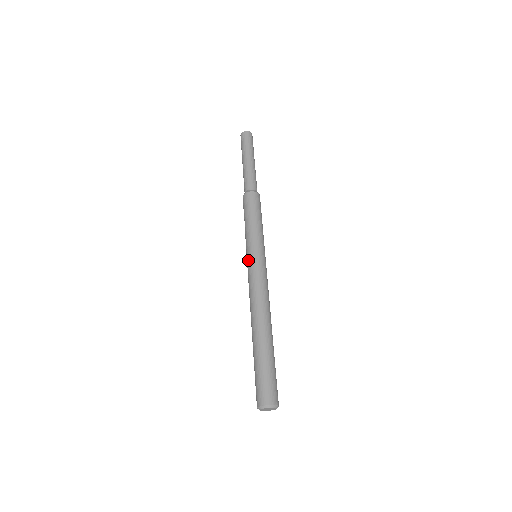
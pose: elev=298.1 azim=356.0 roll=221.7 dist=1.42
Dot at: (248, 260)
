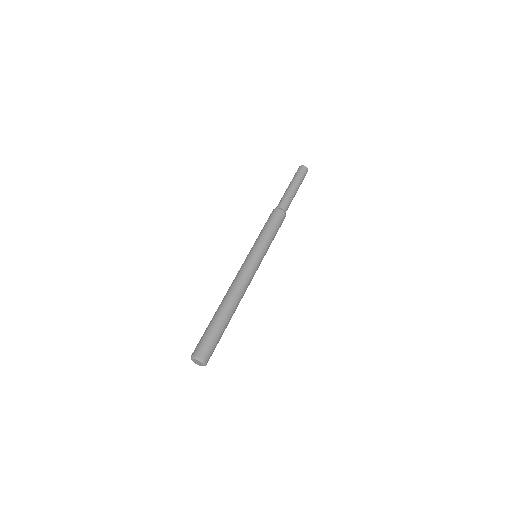
Dot at: (247, 256)
